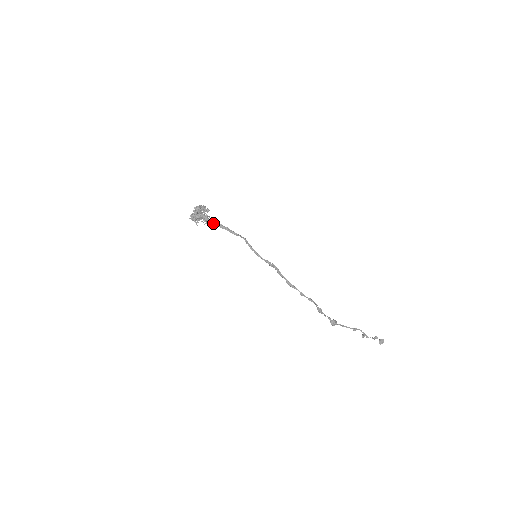
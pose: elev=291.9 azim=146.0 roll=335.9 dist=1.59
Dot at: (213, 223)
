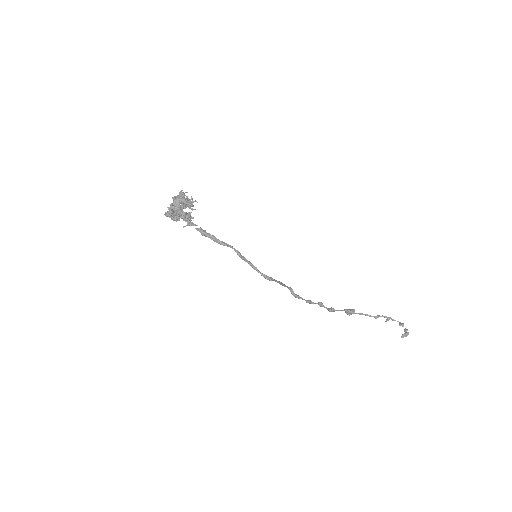
Dot at: occluded
